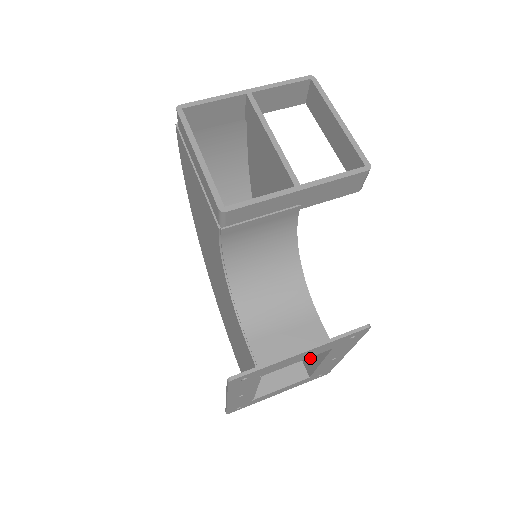
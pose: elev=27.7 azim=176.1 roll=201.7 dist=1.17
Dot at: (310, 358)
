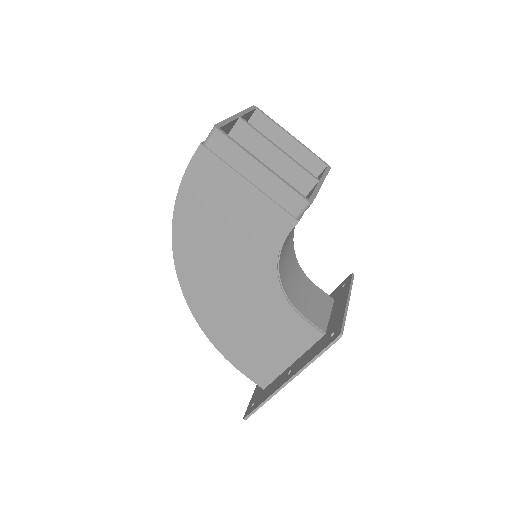
Dot at: occluded
